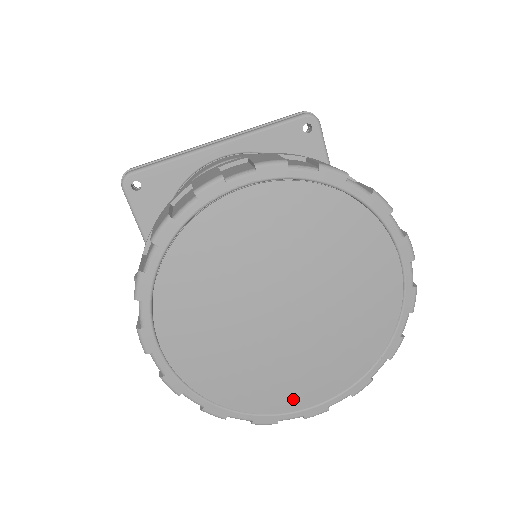
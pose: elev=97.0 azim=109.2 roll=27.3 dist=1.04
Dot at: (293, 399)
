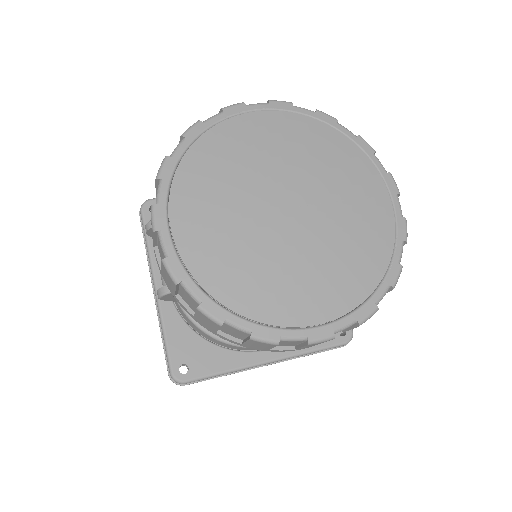
Dot at: (296, 310)
